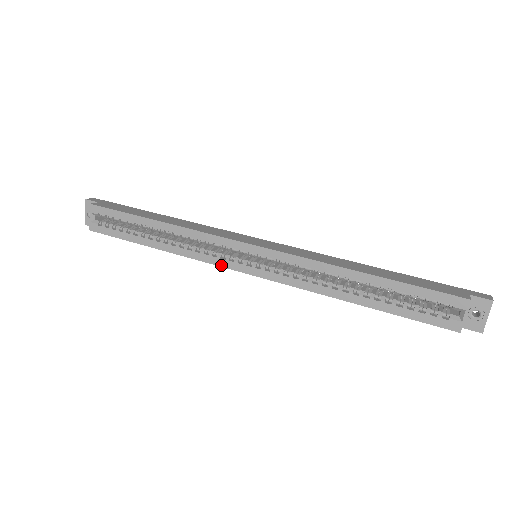
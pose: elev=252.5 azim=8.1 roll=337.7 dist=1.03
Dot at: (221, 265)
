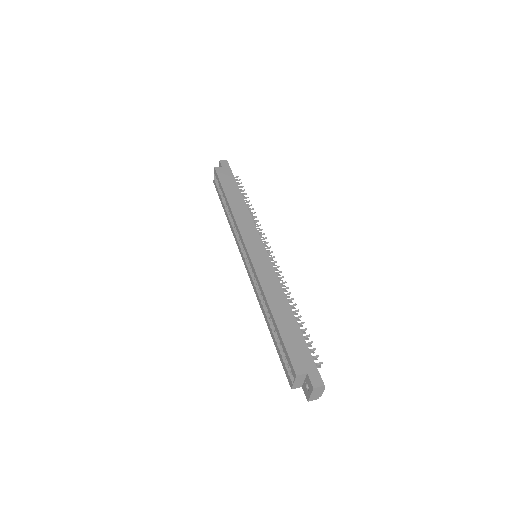
Dot at: (239, 249)
